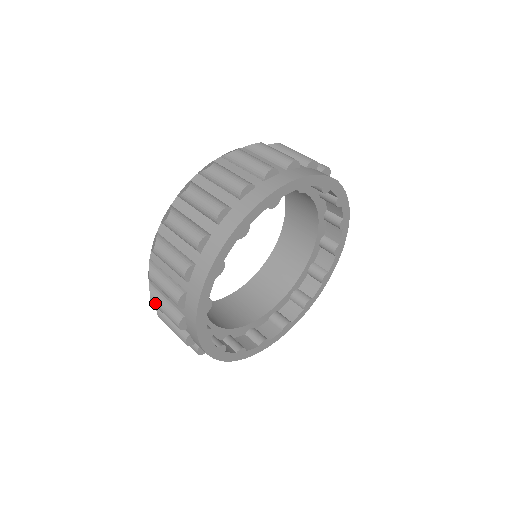
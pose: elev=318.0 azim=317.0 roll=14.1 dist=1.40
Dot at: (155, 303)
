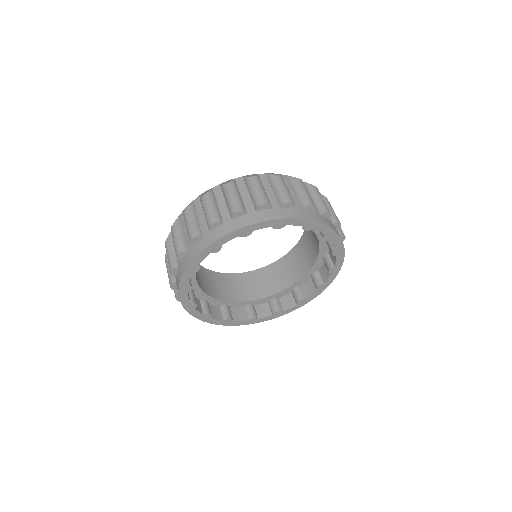
Dot at: occluded
